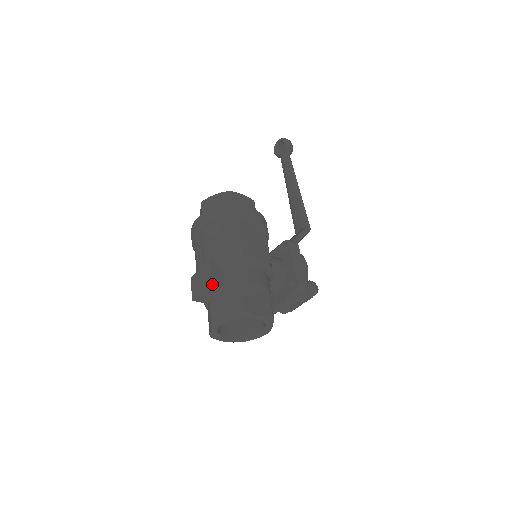
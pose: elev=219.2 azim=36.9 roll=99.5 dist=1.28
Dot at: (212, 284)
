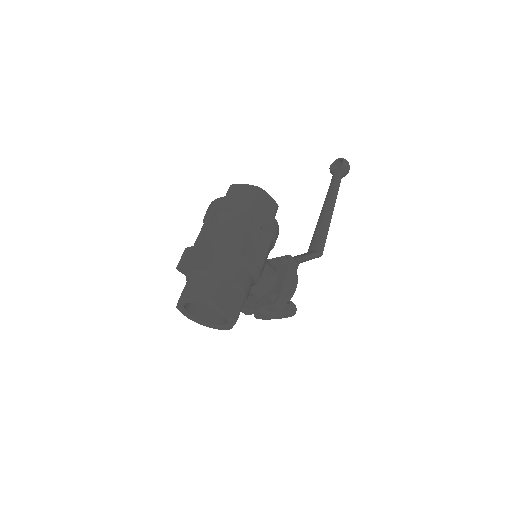
Dot at: (197, 264)
